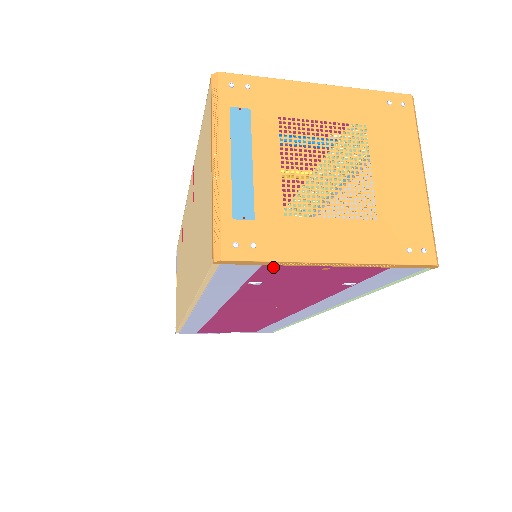
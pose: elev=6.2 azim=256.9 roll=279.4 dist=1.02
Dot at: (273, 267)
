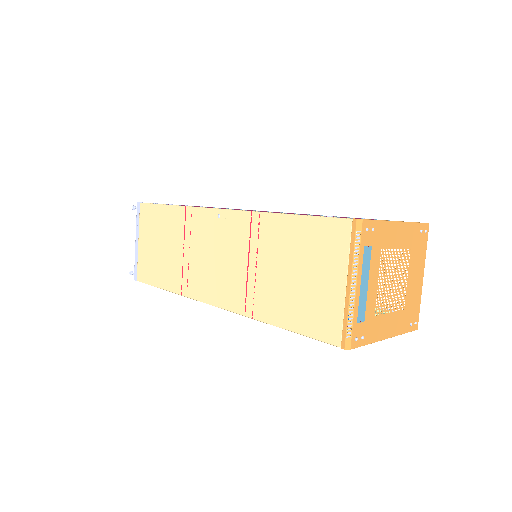
Dot at: occluded
